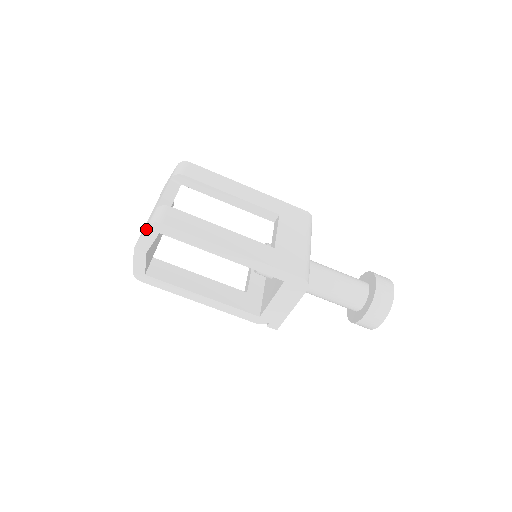
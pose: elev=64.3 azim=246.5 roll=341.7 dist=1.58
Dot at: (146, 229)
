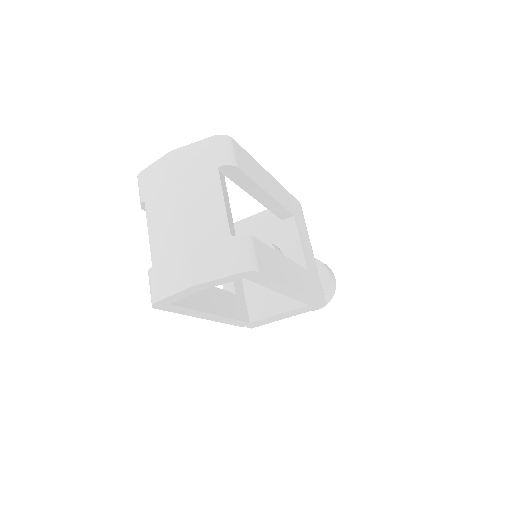
Dot at: (233, 275)
